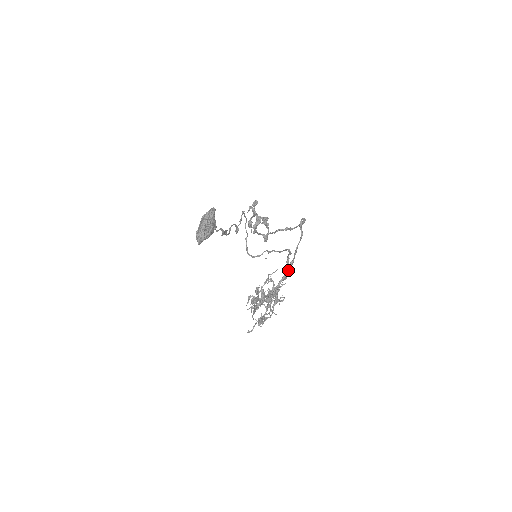
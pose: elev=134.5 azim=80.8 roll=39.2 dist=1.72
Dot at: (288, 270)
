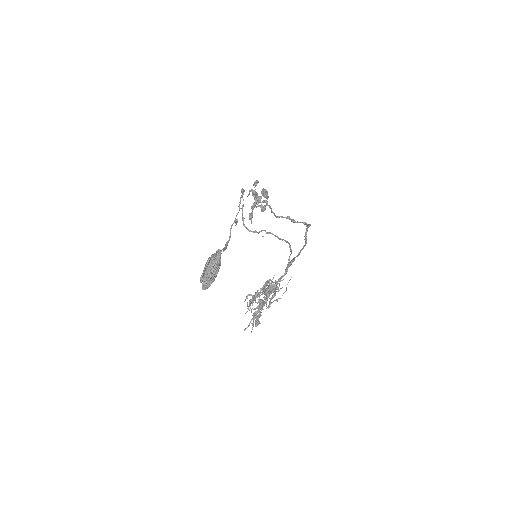
Dot at: occluded
